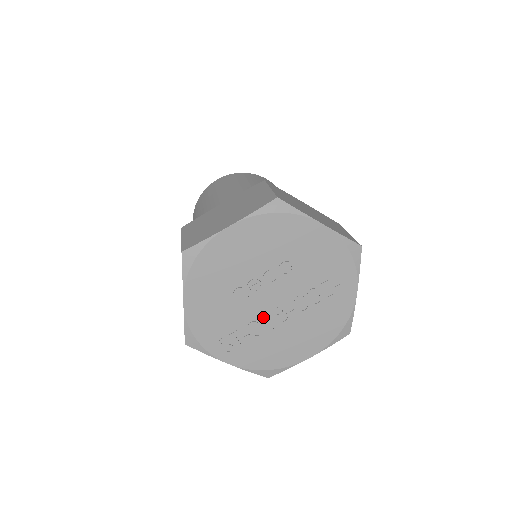
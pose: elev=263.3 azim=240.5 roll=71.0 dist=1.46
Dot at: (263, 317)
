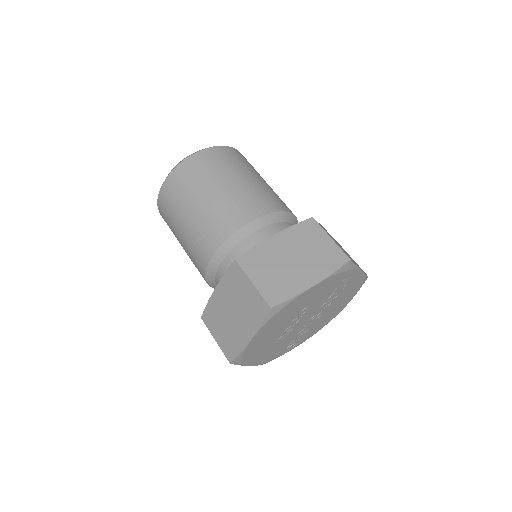
Dot at: (305, 327)
